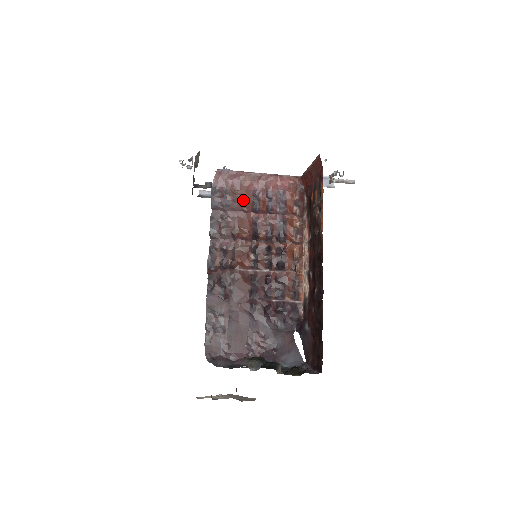
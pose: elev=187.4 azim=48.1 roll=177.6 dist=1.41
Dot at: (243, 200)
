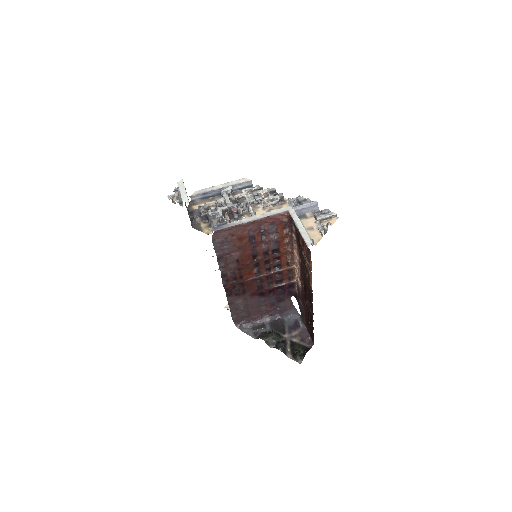
Dot at: (241, 240)
